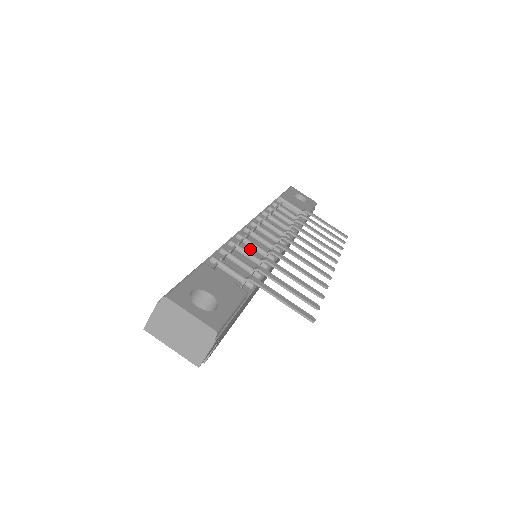
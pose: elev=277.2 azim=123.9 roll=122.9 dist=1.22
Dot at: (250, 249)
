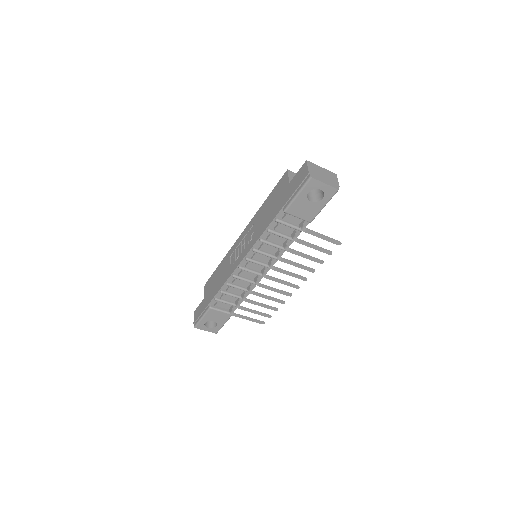
Dot at: (241, 281)
